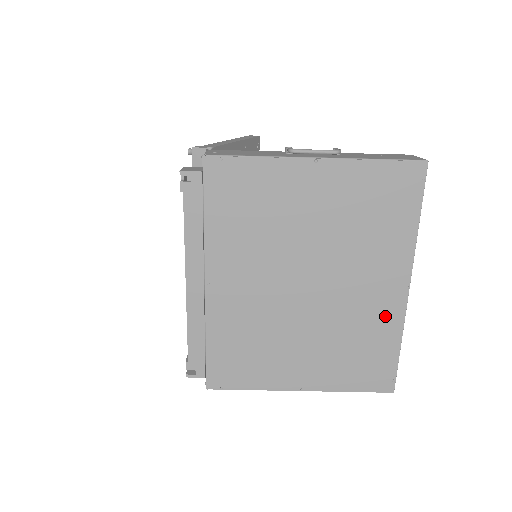
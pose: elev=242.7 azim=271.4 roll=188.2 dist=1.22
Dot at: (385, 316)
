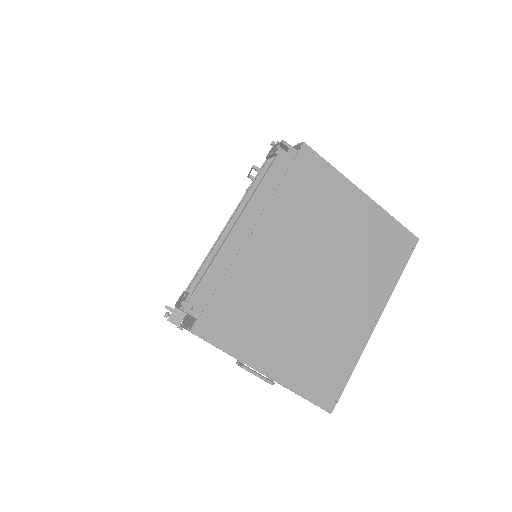
Dot at: (354, 337)
